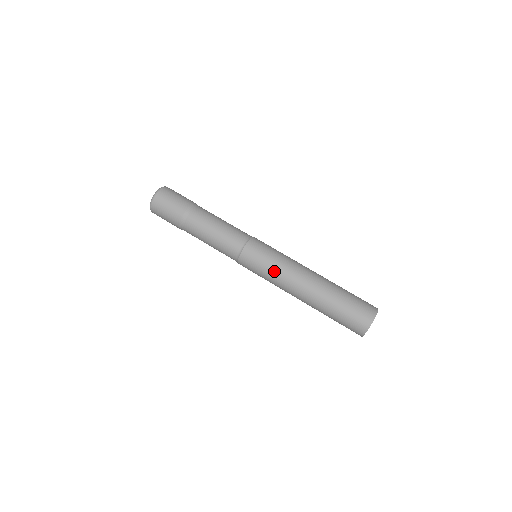
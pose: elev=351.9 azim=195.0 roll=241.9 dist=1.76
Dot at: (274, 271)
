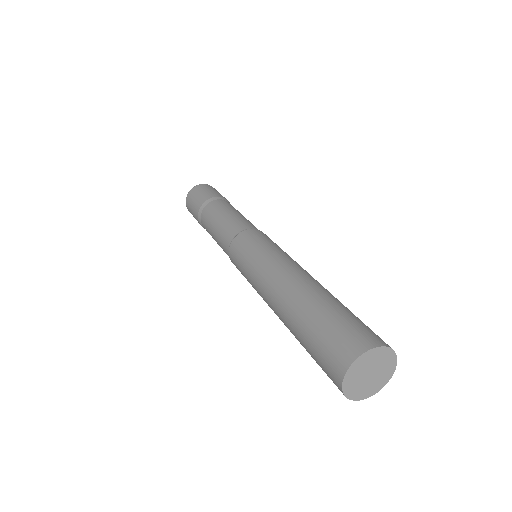
Dot at: (251, 271)
